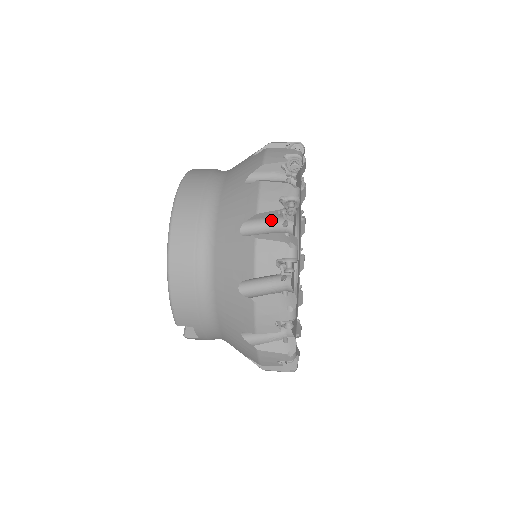
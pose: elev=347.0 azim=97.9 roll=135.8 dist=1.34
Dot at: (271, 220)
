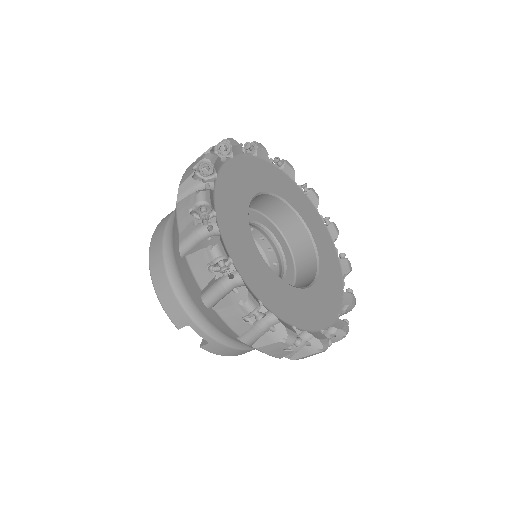
Dot at: (194, 188)
